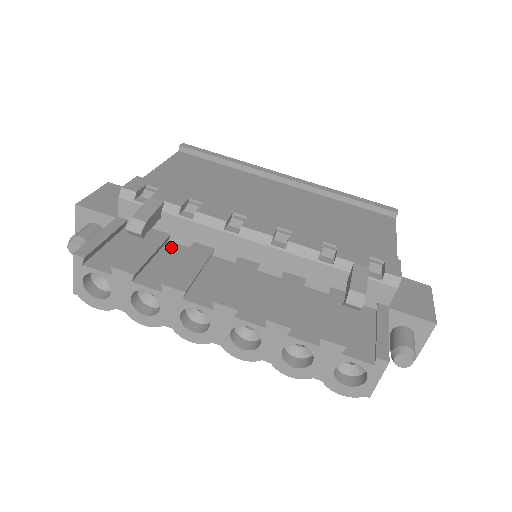
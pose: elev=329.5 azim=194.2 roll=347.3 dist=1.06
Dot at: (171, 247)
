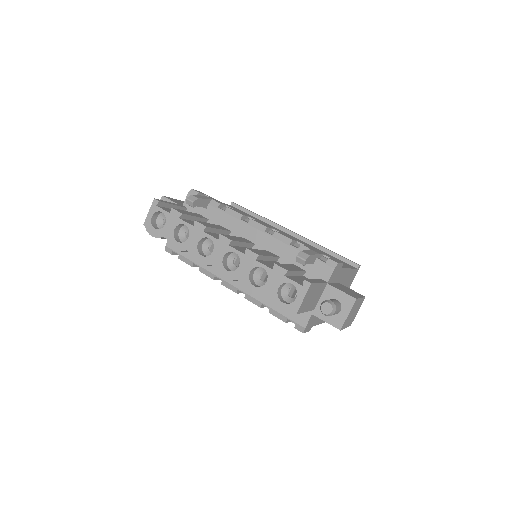
Dot at: occluded
